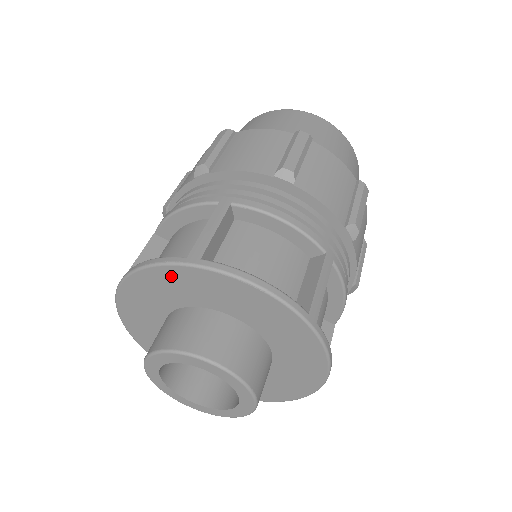
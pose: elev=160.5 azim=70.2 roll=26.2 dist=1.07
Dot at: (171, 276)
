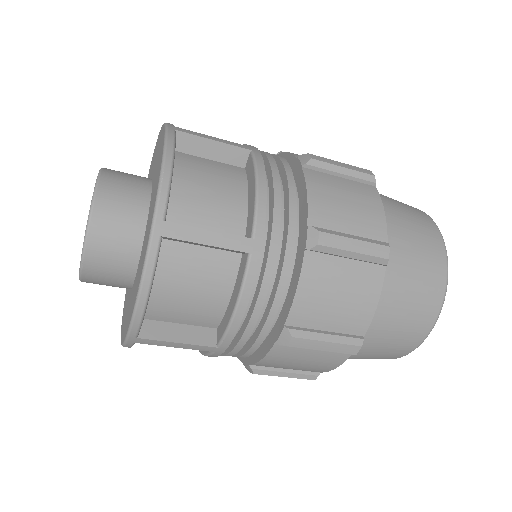
Dot at: occluded
